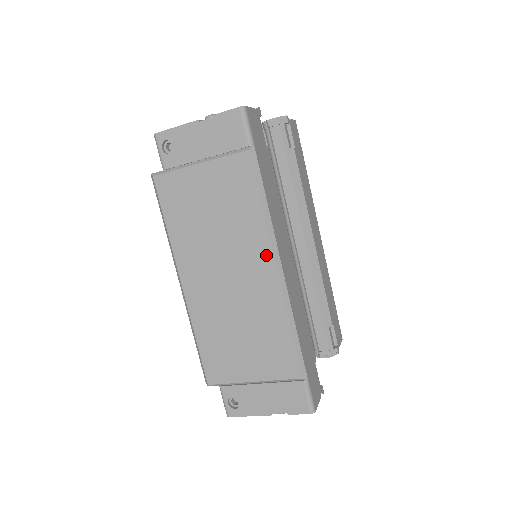
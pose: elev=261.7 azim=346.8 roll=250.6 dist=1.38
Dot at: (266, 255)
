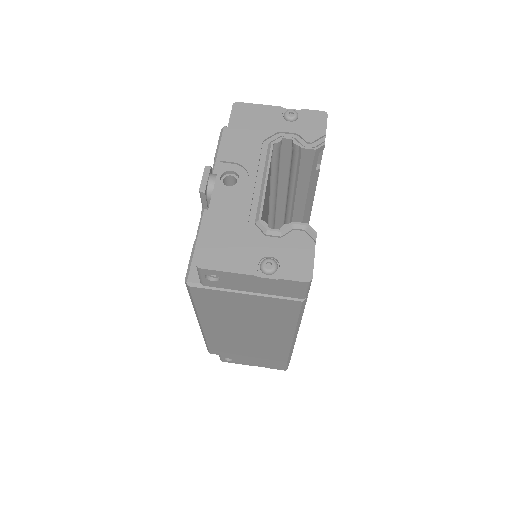
Dot at: (287, 335)
